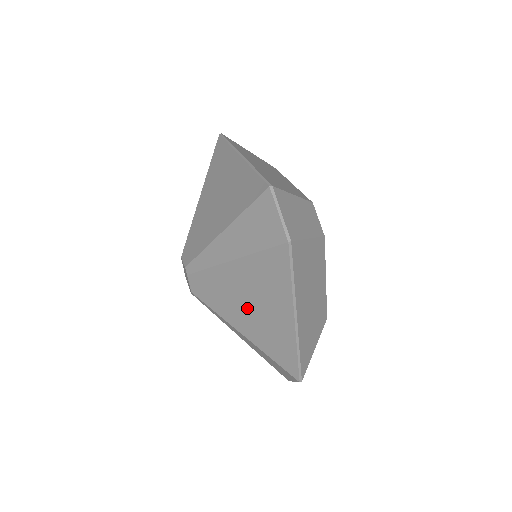
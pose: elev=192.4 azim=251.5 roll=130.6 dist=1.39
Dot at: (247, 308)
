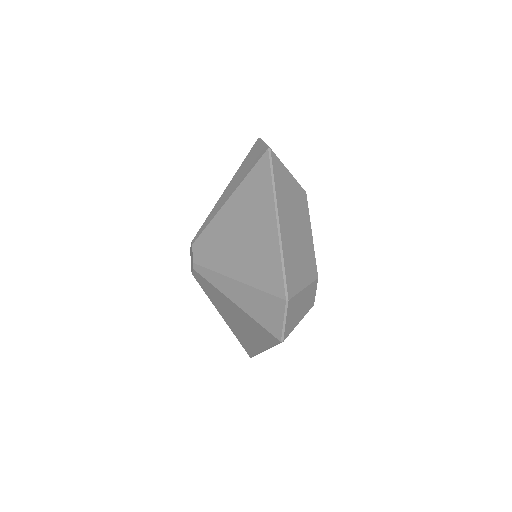
Dot at: (238, 241)
